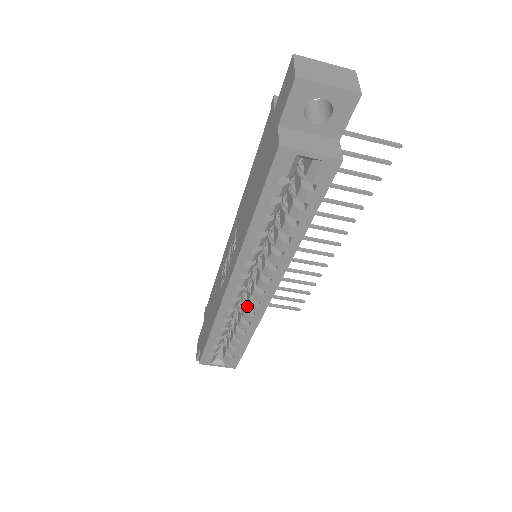
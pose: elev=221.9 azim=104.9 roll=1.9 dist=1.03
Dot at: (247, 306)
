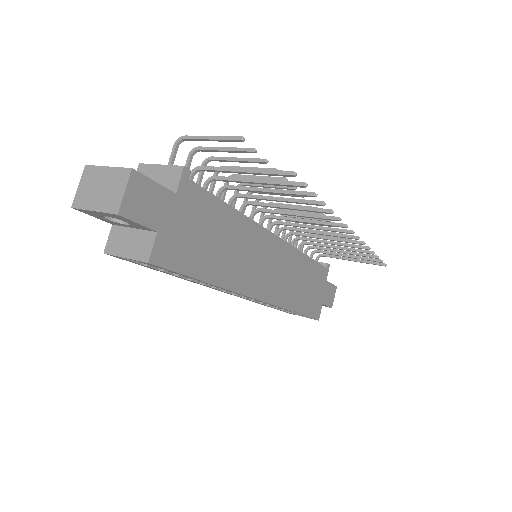
Dot at: occluded
